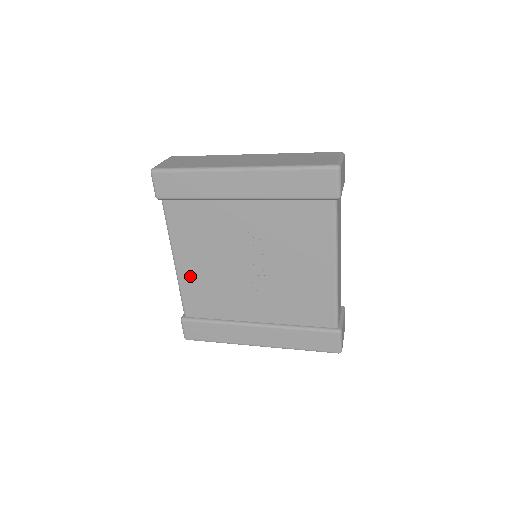
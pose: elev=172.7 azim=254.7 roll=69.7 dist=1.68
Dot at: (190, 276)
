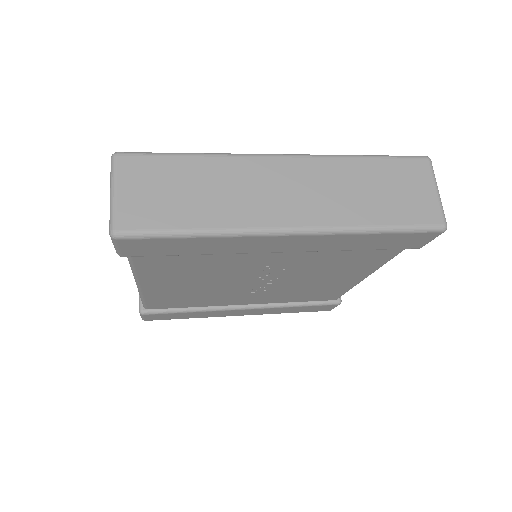
Dot at: (162, 292)
